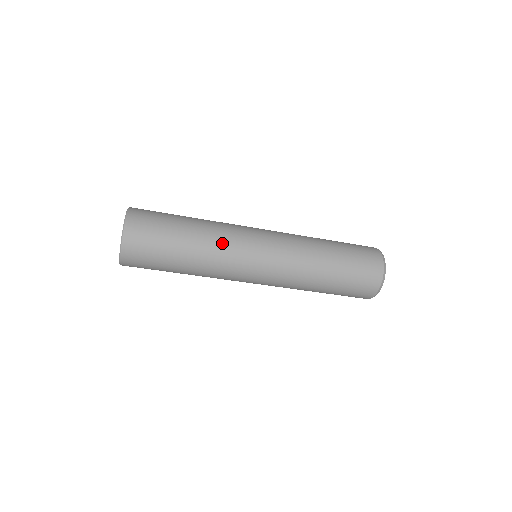
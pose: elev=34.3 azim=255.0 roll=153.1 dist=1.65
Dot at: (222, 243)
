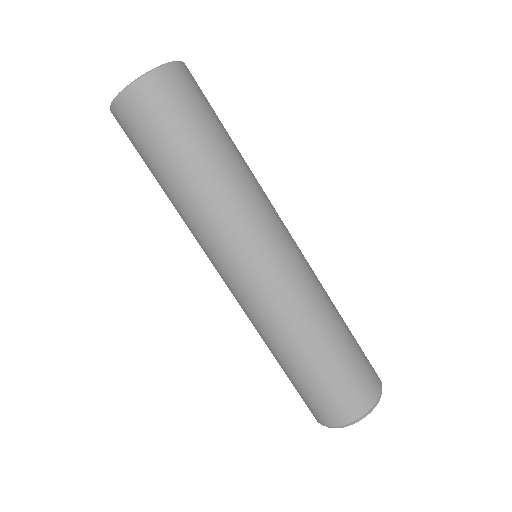
Dot at: (258, 186)
